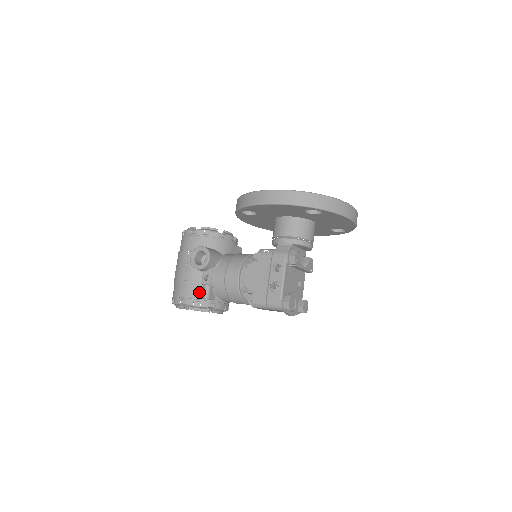
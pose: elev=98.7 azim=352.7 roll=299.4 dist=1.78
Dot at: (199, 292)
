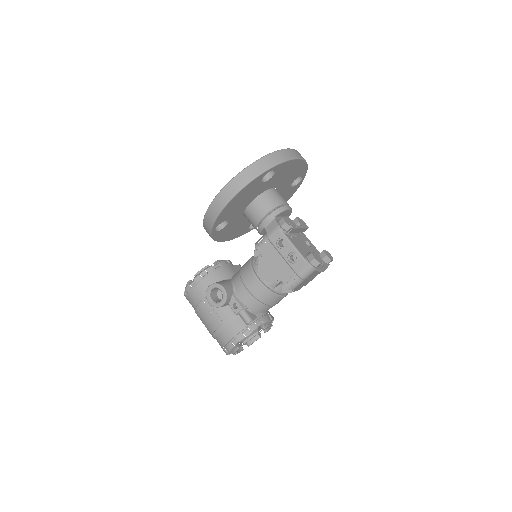
Dot at: (240, 323)
